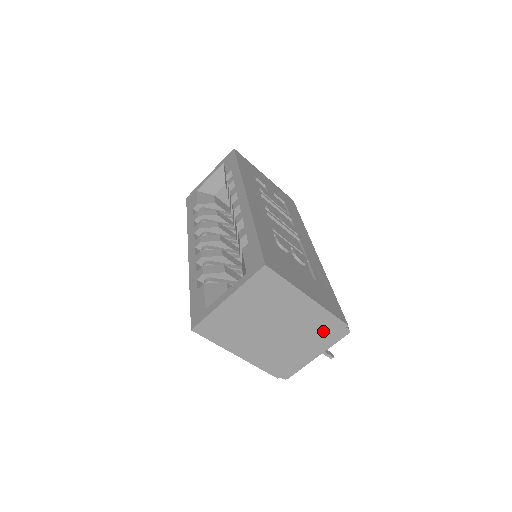
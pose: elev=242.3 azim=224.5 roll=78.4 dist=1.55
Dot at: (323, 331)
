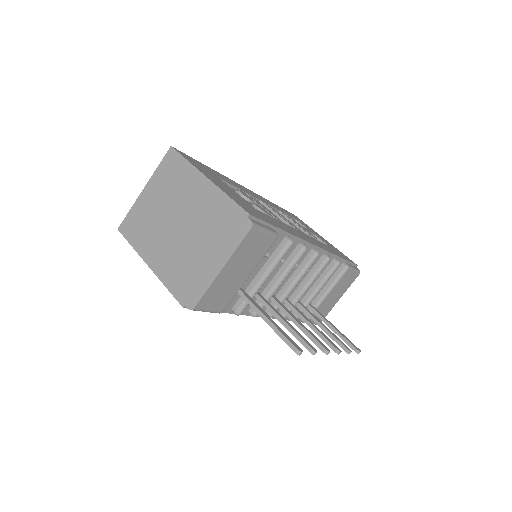
Dot at: (224, 225)
